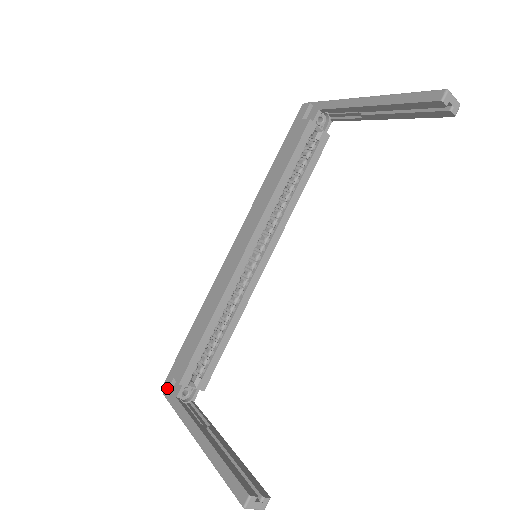
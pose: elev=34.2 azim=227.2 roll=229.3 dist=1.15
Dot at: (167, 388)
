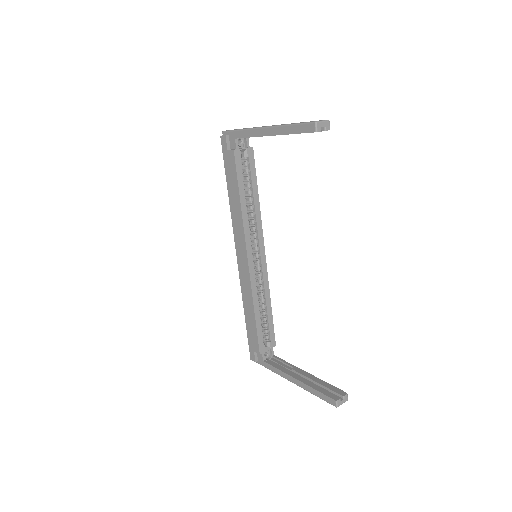
Dot at: (254, 358)
